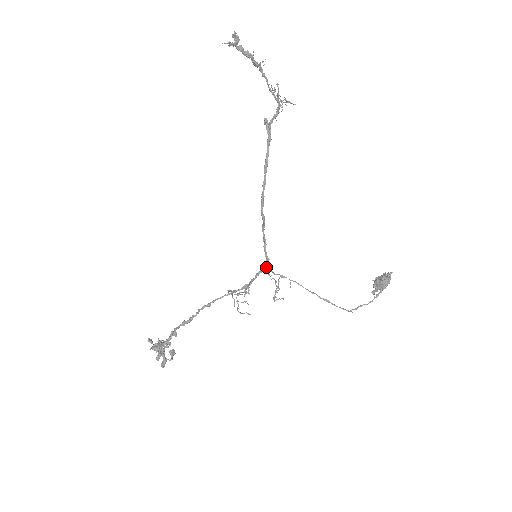
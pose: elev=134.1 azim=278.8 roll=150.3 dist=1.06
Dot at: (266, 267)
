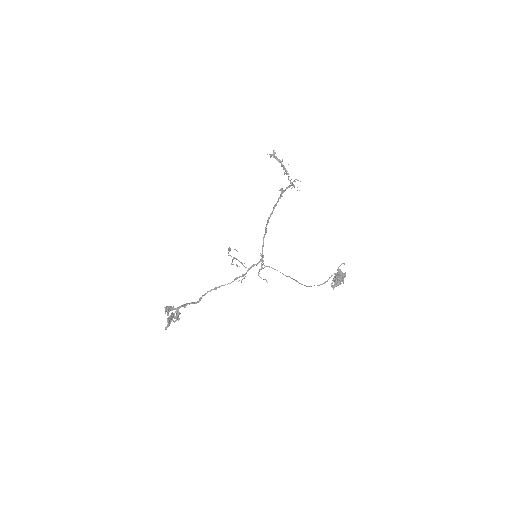
Dot at: (260, 261)
